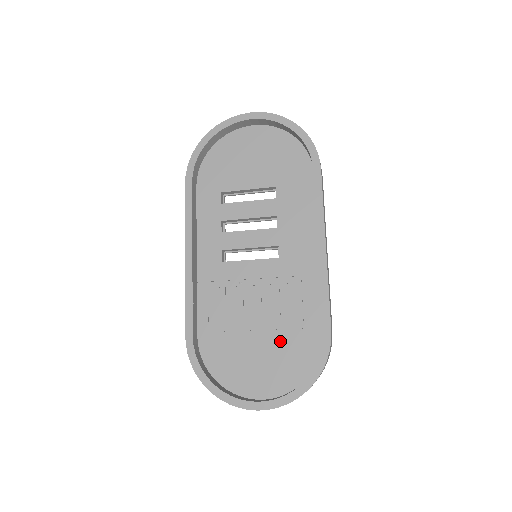
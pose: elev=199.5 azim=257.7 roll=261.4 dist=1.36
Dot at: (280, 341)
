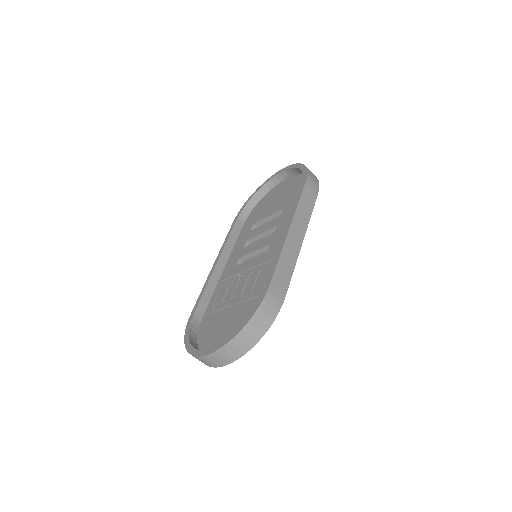
Dot at: (244, 308)
